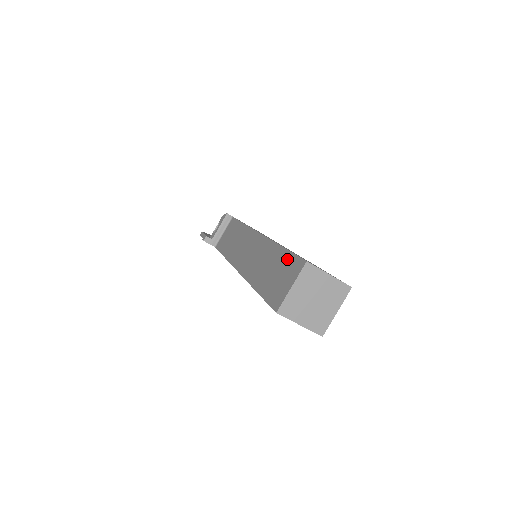
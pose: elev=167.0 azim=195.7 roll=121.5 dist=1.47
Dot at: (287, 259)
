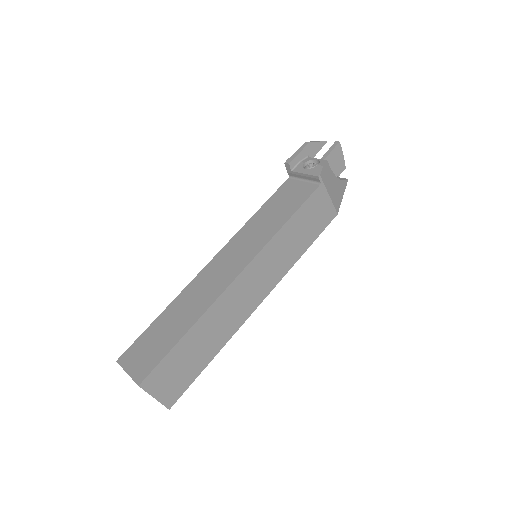
Dot at: (162, 351)
